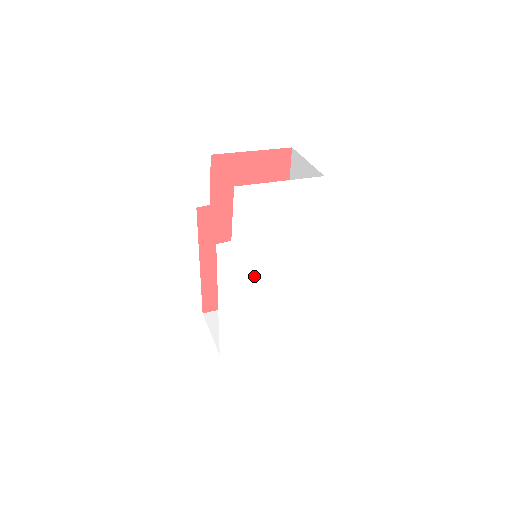
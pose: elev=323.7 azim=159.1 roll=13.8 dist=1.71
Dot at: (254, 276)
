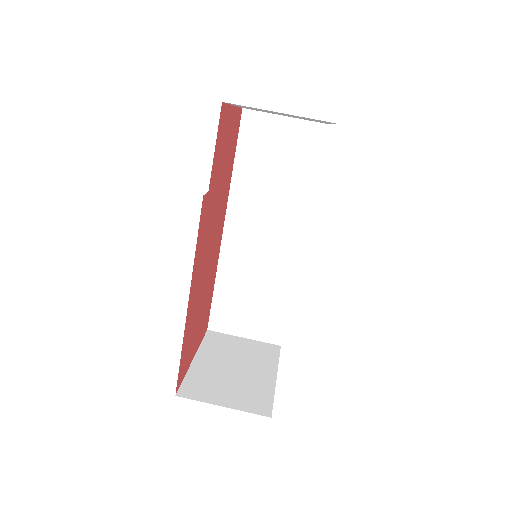
Dot at: occluded
